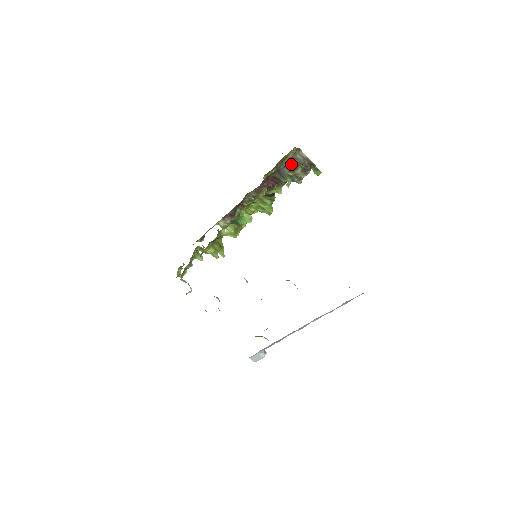
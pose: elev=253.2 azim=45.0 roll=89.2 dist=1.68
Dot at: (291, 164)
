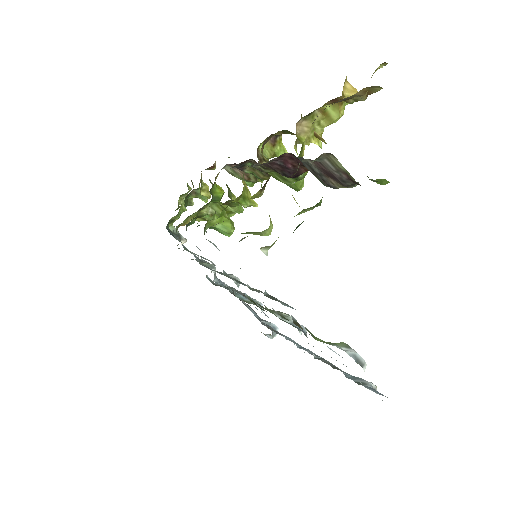
Dot at: (314, 165)
